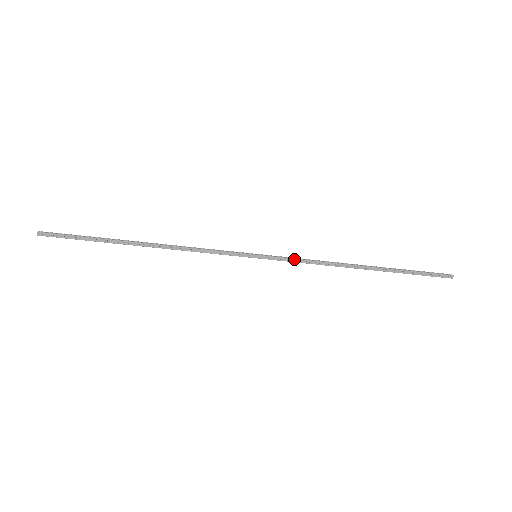
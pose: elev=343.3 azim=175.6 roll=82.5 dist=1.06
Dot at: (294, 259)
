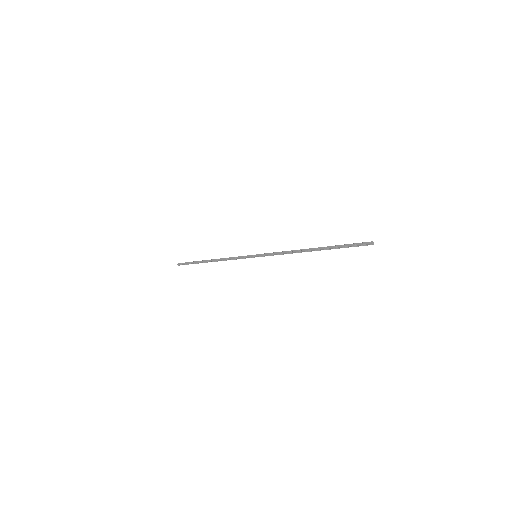
Dot at: (273, 253)
